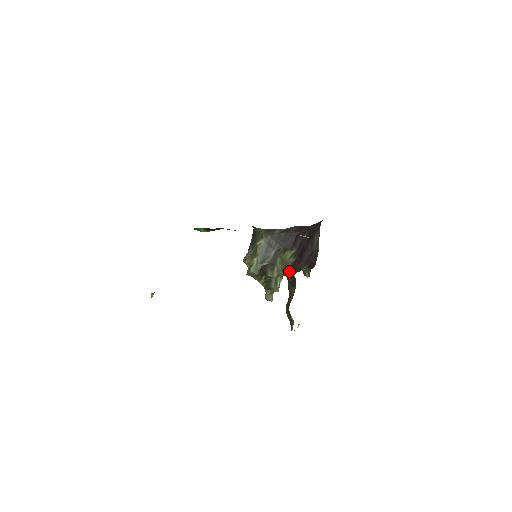
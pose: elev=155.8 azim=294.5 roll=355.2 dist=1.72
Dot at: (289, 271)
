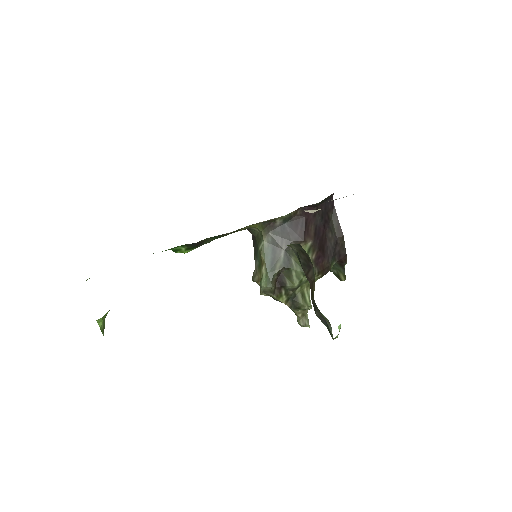
Dot at: (295, 247)
